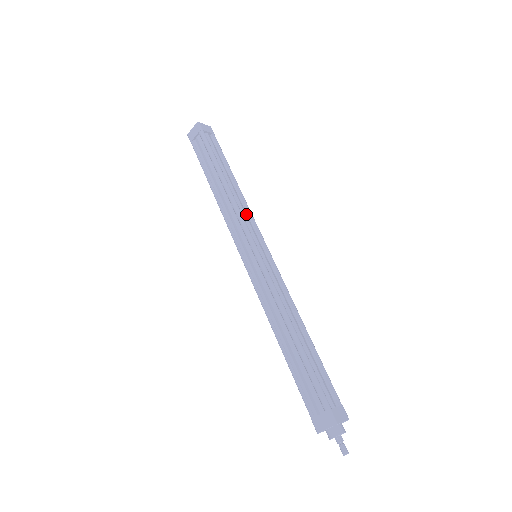
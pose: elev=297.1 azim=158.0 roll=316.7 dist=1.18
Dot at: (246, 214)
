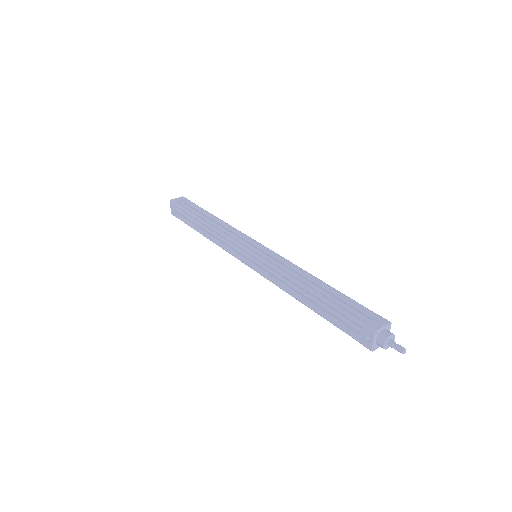
Dot at: occluded
